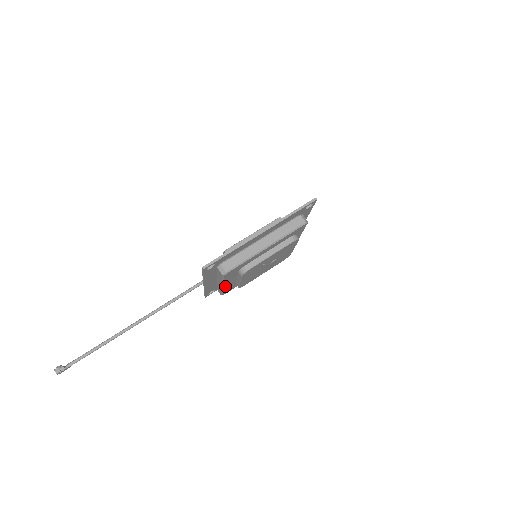
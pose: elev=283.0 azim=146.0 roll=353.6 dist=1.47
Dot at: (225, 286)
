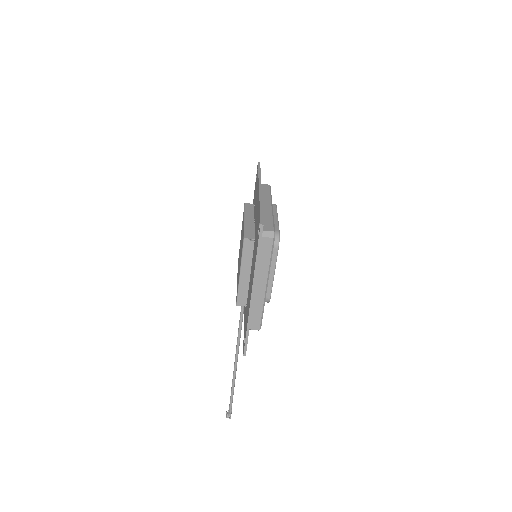
Dot at: occluded
